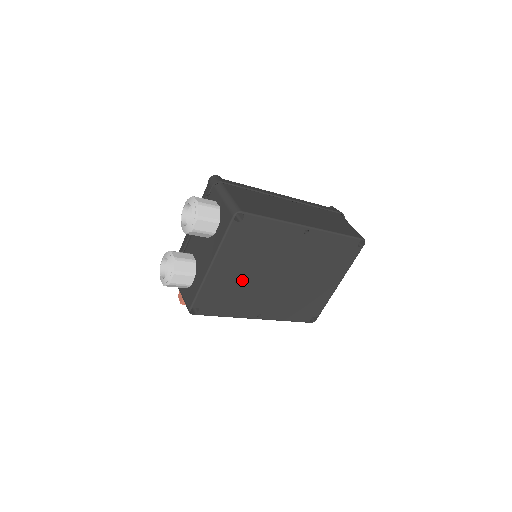
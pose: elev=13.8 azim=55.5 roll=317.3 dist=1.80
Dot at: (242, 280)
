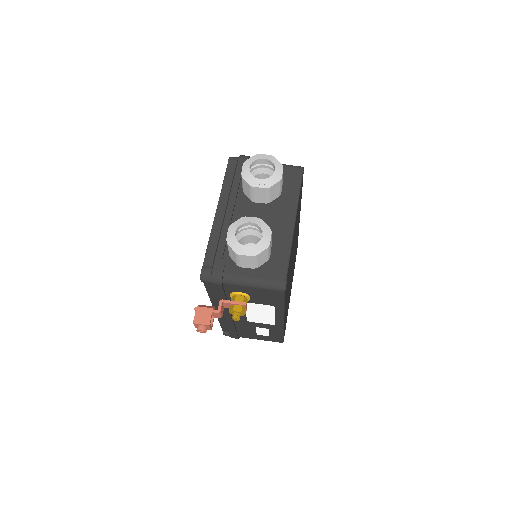
Dot at: (292, 255)
